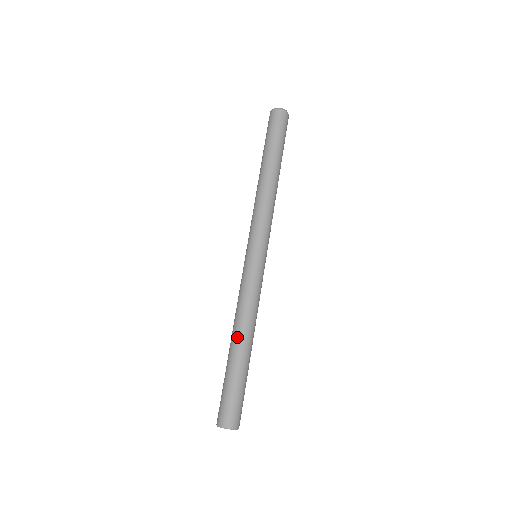
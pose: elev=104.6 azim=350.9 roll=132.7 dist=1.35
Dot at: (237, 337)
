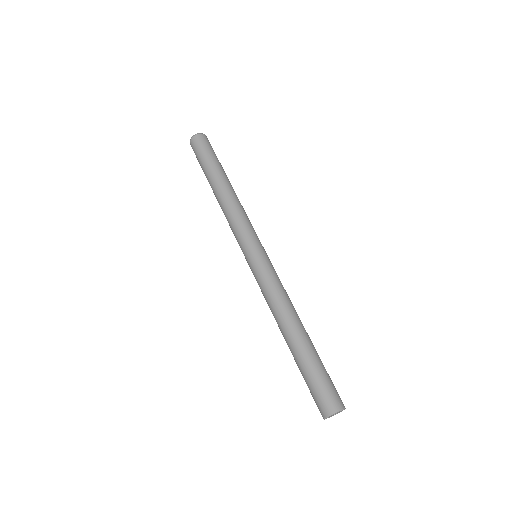
Dot at: (286, 330)
